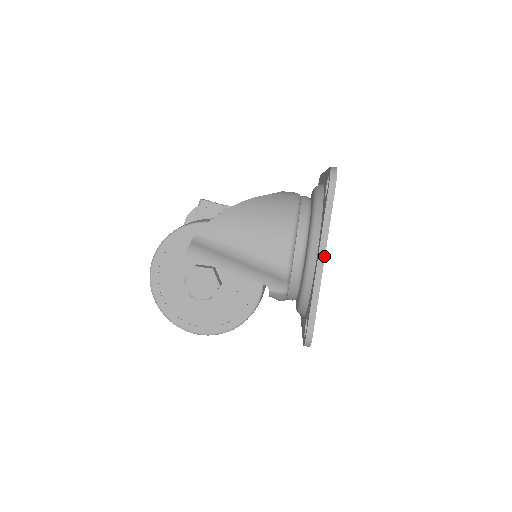
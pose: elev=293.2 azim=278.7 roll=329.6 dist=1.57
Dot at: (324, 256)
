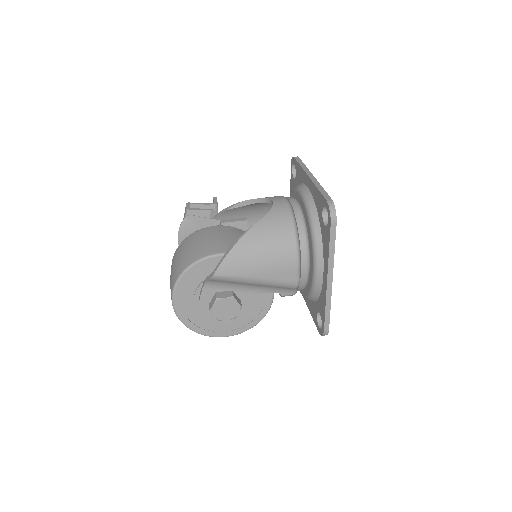
Dot at: (332, 277)
